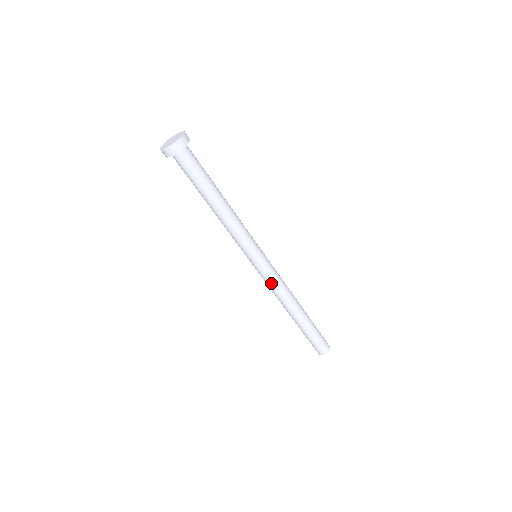
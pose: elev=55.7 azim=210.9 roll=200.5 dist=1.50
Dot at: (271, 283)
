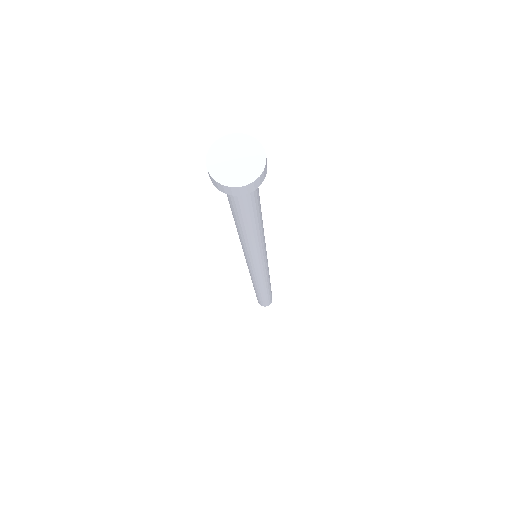
Dot at: (252, 275)
